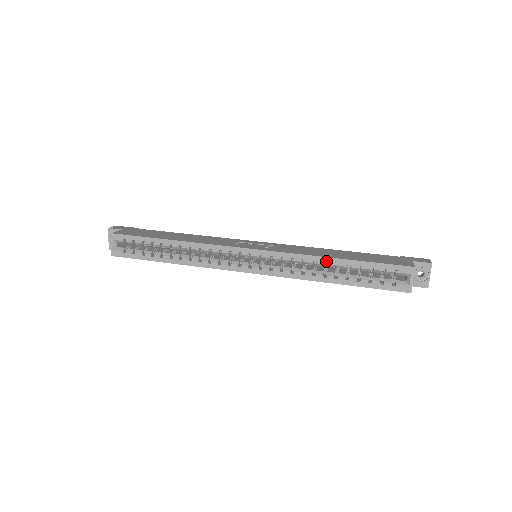
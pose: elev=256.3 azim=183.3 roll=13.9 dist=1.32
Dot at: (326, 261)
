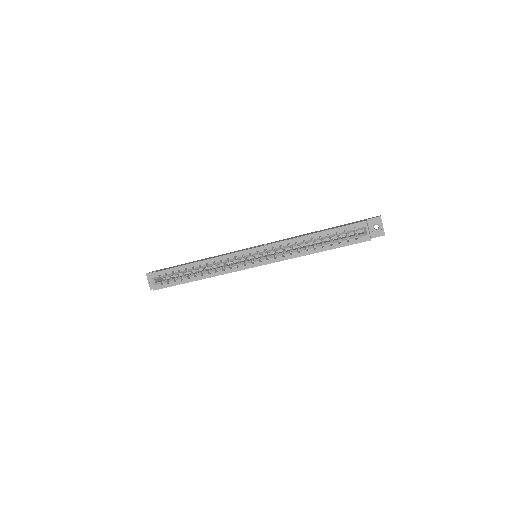
Dot at: (304, 239)
